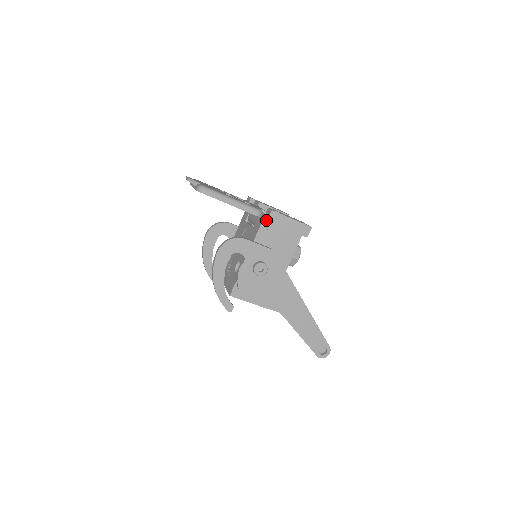
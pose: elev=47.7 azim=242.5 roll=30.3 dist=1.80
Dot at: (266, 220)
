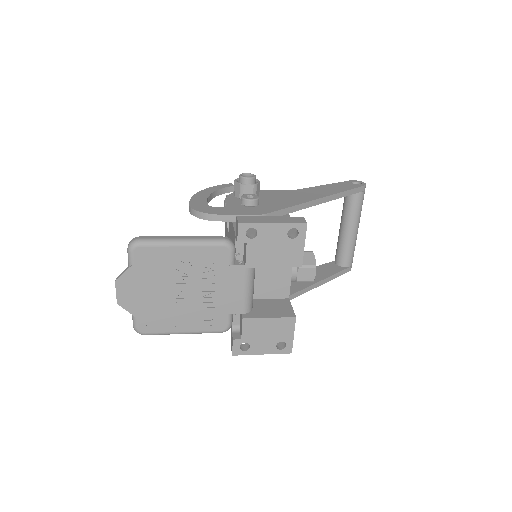
Dot at: occluded
